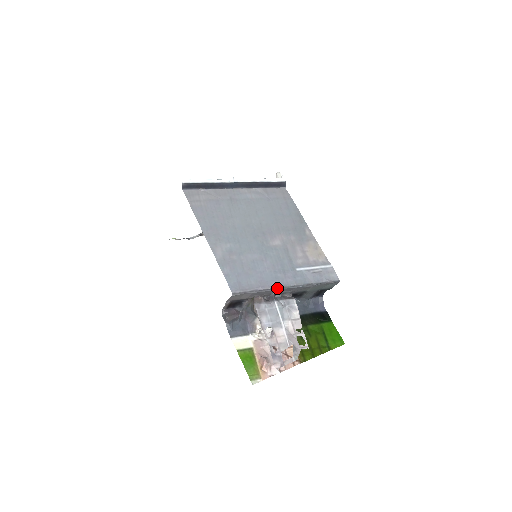
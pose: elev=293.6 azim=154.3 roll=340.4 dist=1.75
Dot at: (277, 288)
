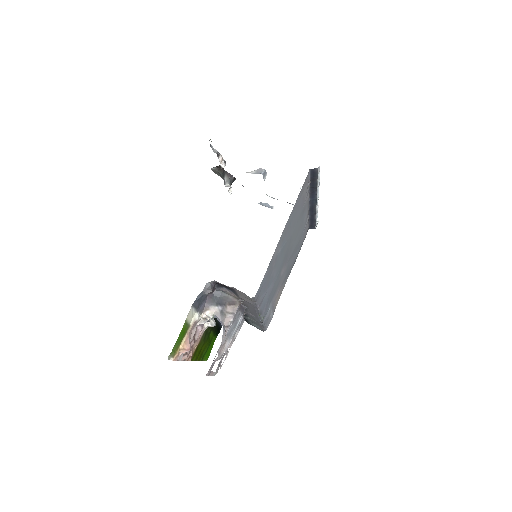
Dot at: (259, 313)
